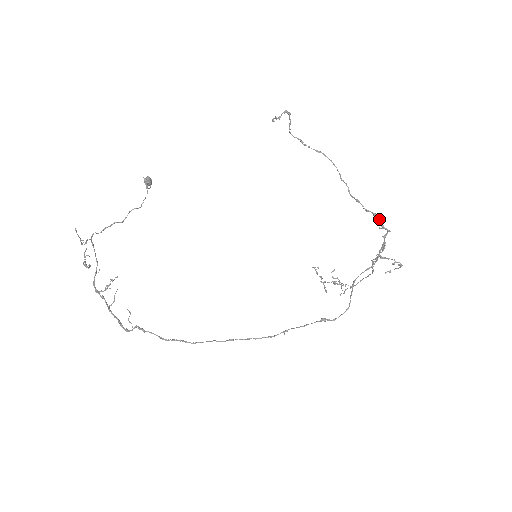
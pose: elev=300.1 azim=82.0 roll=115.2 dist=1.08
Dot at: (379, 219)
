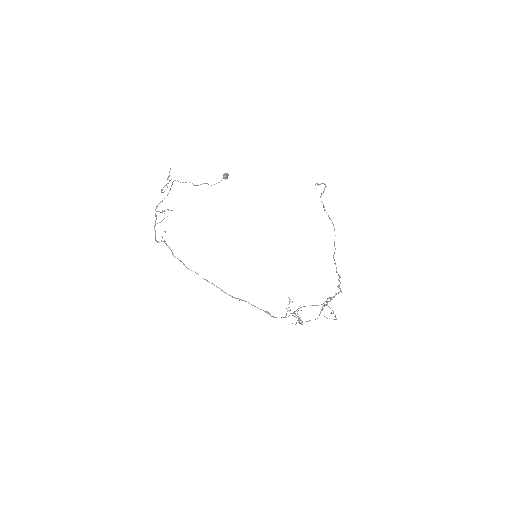
Dot at: occluded
